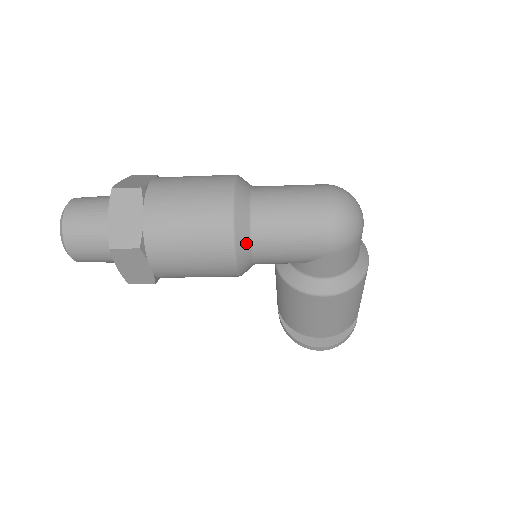
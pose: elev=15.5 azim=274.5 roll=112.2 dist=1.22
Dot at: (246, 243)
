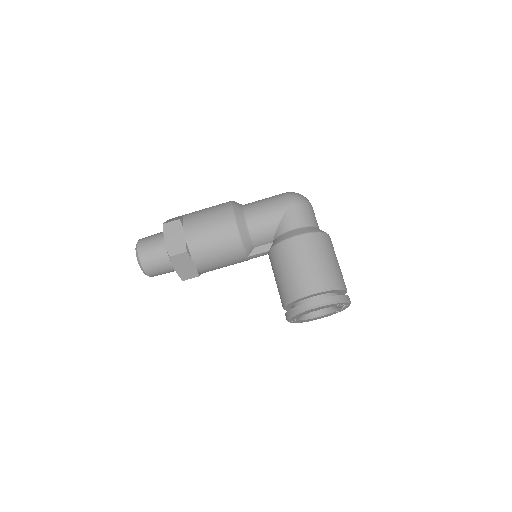
Dot at: (240, 210)
